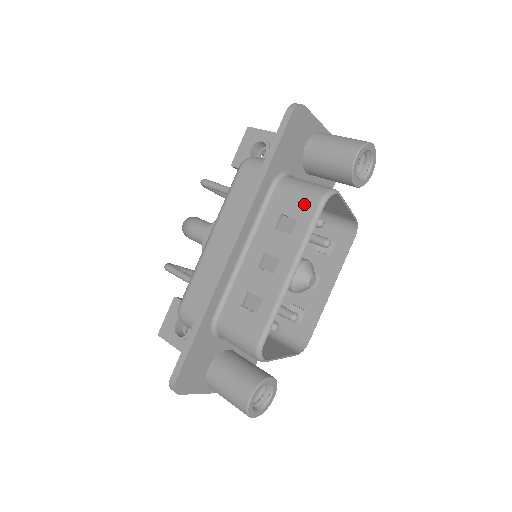
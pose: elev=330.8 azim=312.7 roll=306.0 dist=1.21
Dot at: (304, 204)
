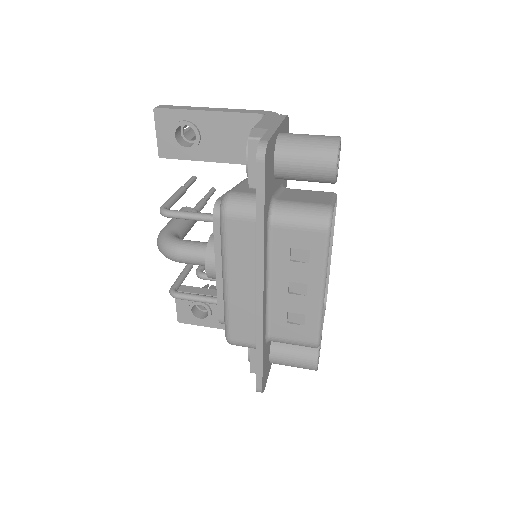
Dot at: (311, 237)
